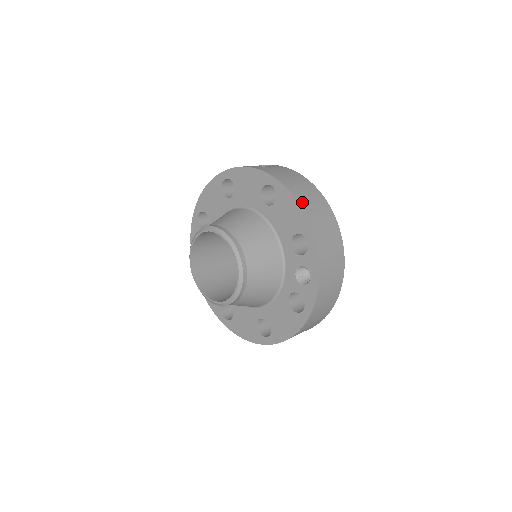
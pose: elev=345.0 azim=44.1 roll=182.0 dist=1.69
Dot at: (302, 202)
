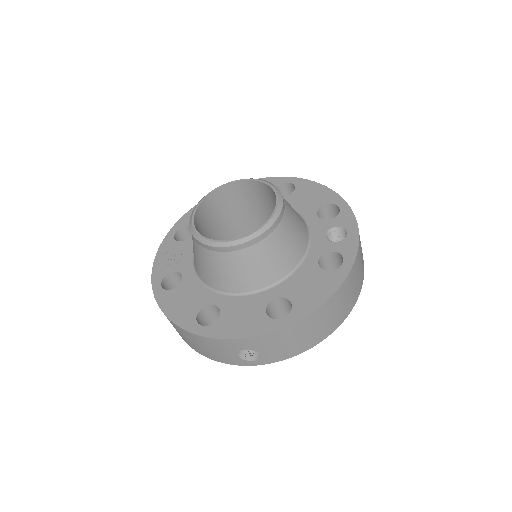
Dot at: occluded
